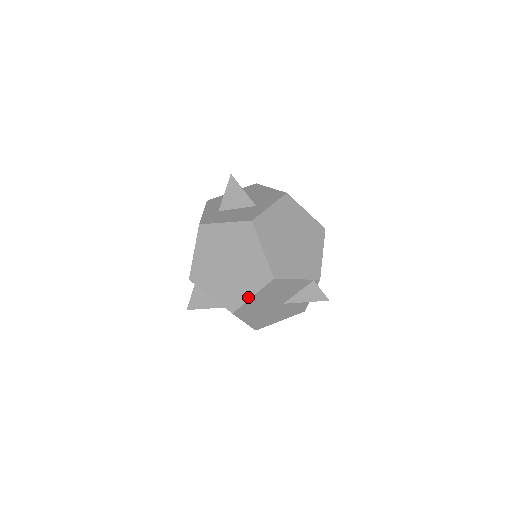
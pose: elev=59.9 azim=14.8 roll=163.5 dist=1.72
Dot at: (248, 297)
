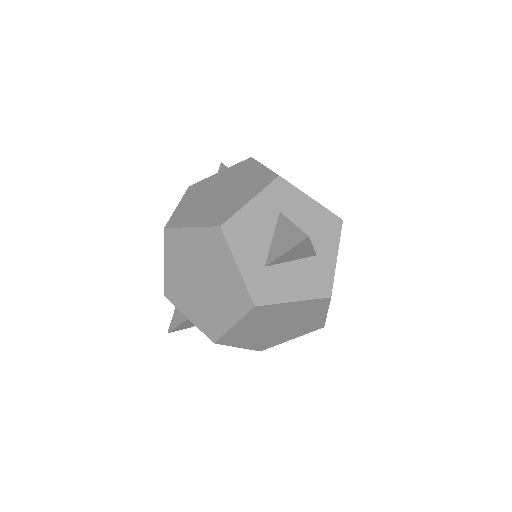
Dot at: occluded
